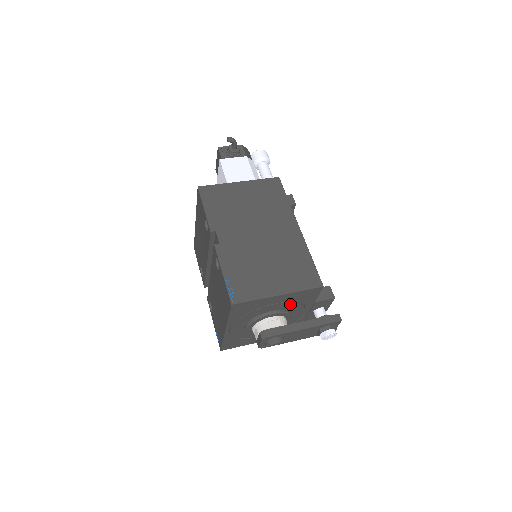
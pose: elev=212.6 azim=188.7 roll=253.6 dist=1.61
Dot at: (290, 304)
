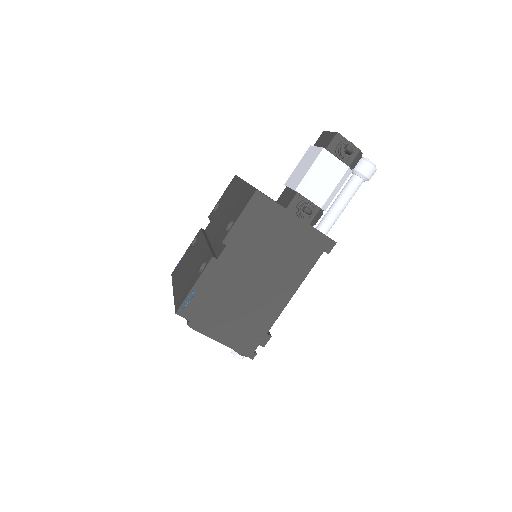
Dot at: occluded
